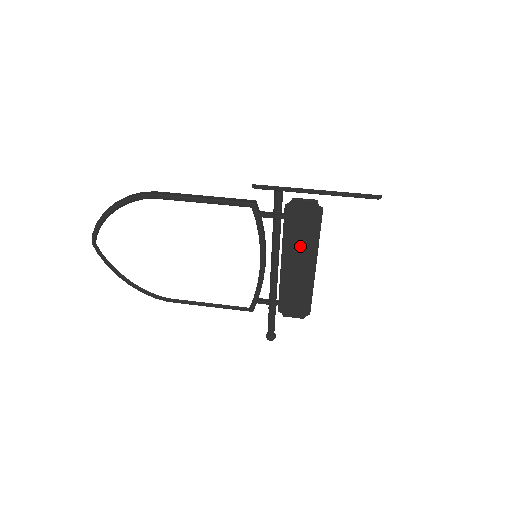
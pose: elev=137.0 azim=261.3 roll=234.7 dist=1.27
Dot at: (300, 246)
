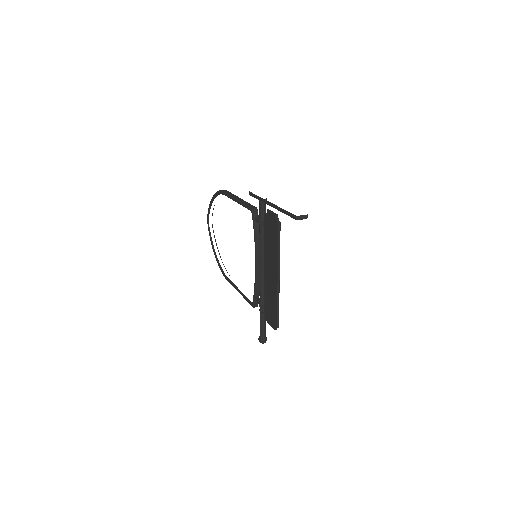
Dot at: (271, 254)
